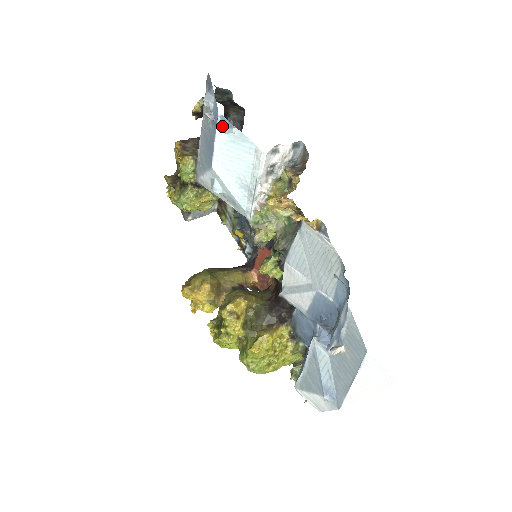
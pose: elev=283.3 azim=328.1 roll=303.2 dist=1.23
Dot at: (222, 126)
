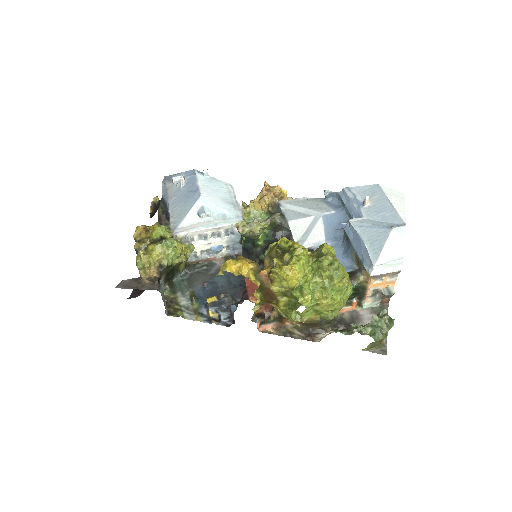
Dot at: (199, 175)
